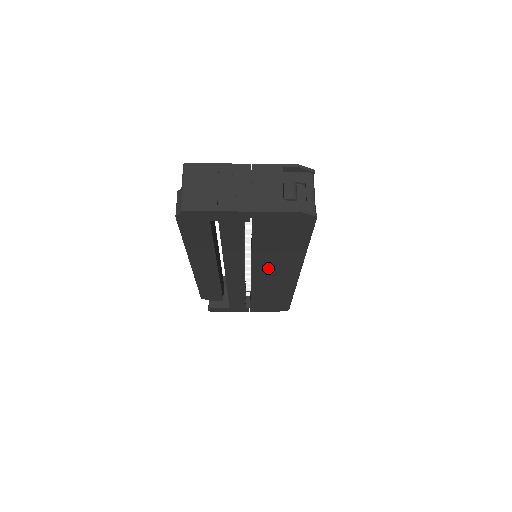
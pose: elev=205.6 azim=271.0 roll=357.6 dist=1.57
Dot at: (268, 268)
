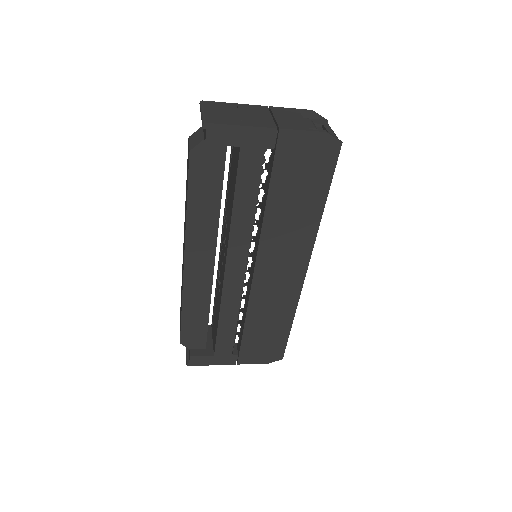
Dot at: (275, 254)
